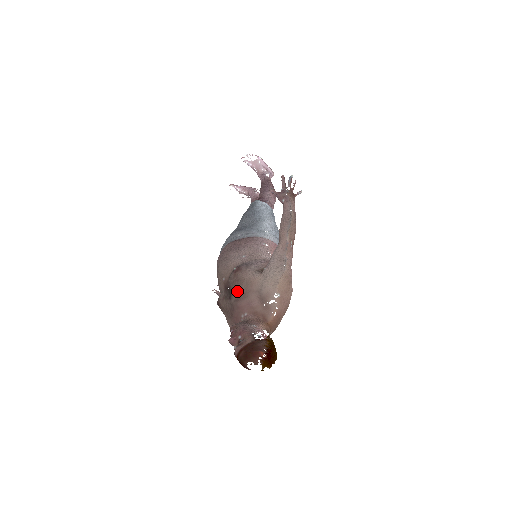
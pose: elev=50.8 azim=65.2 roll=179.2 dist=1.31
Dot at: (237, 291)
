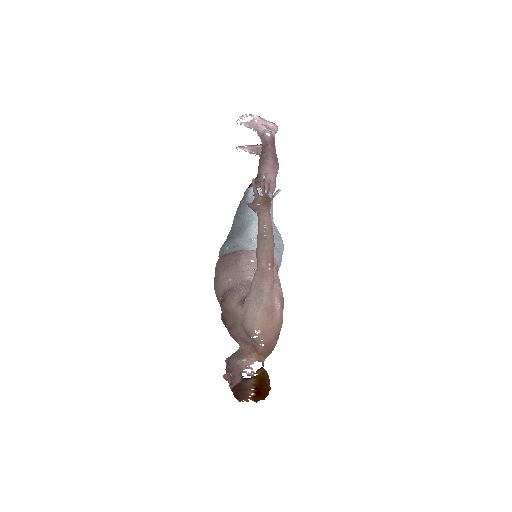
Dot at: (227, 321)
